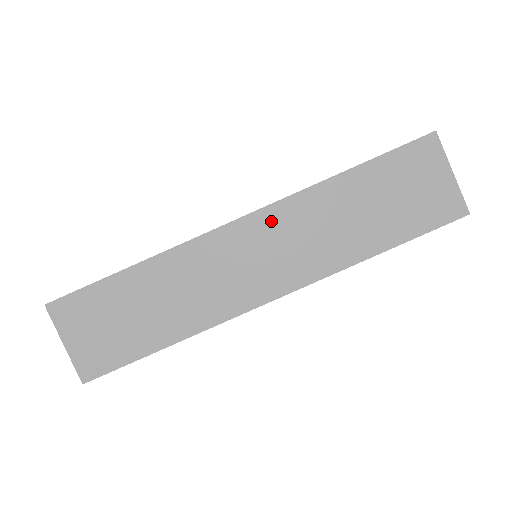
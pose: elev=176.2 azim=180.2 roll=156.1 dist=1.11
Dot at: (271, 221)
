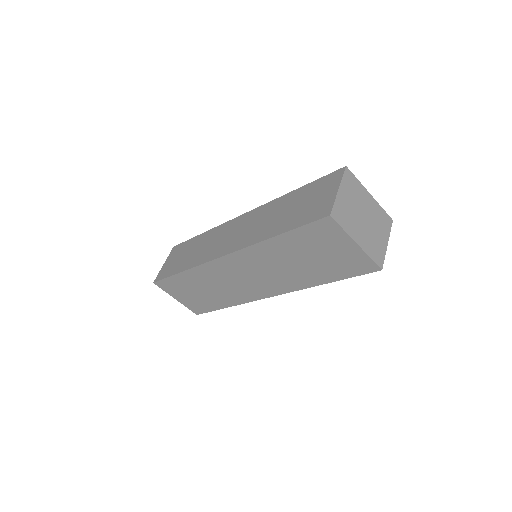
Dot at: (250, 216)
